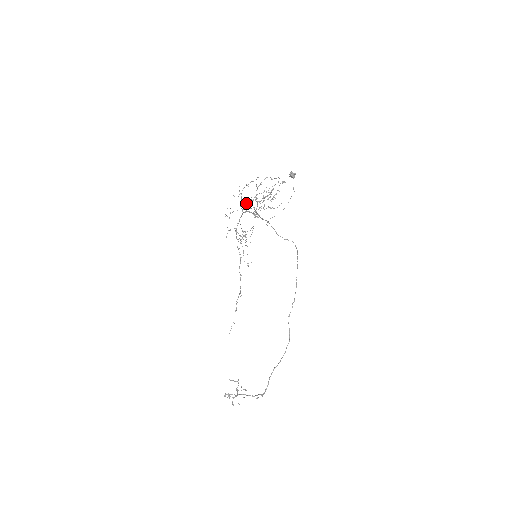
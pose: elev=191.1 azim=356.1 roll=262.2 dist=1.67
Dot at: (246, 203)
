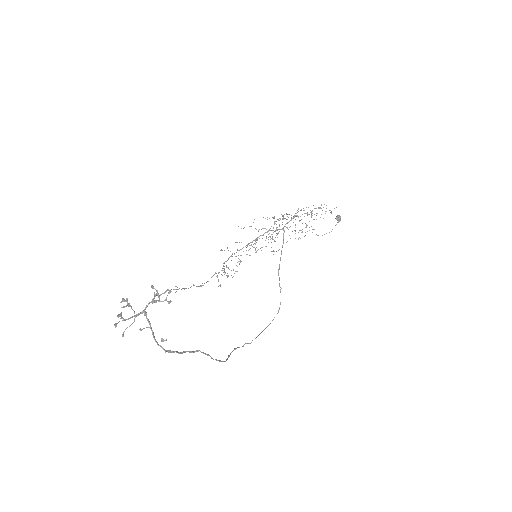
Dot at: occluded
